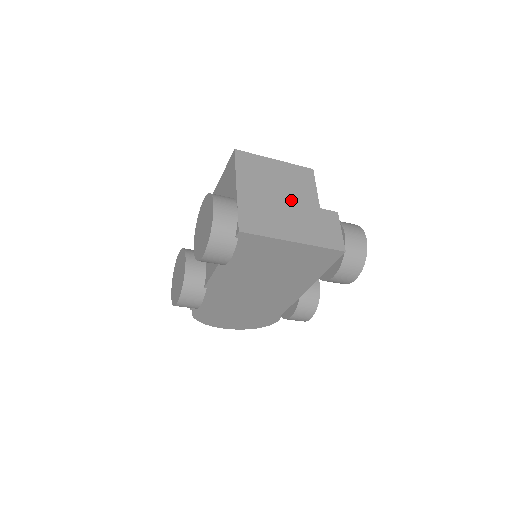
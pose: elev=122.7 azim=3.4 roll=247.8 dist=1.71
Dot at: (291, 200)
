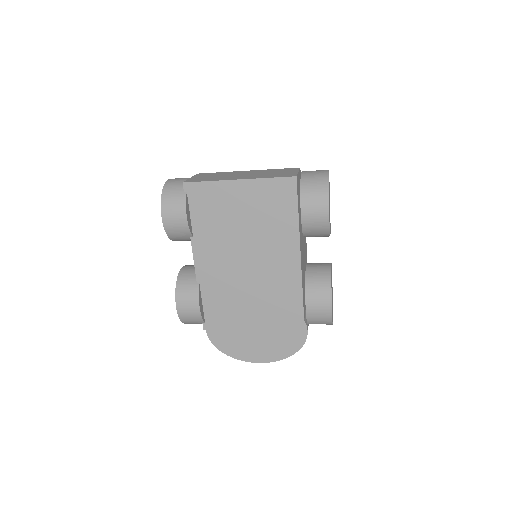
Dot at: occluded
